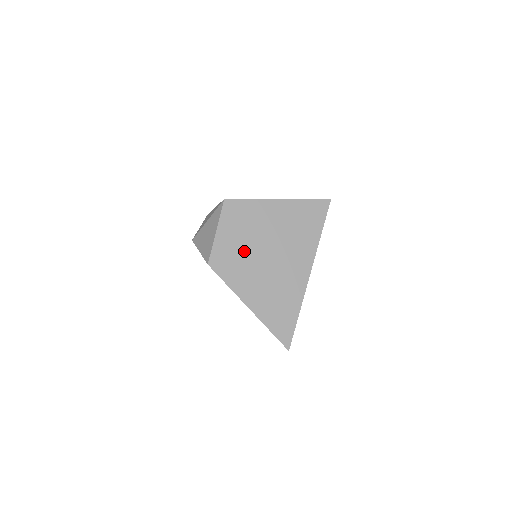
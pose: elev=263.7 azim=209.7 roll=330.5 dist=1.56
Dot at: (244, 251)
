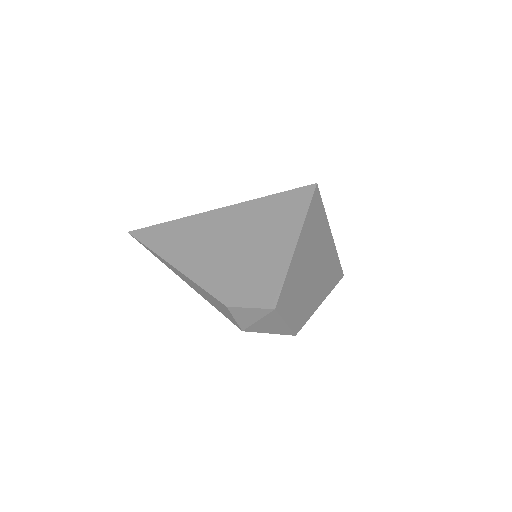
Dot at: (303, 298)
